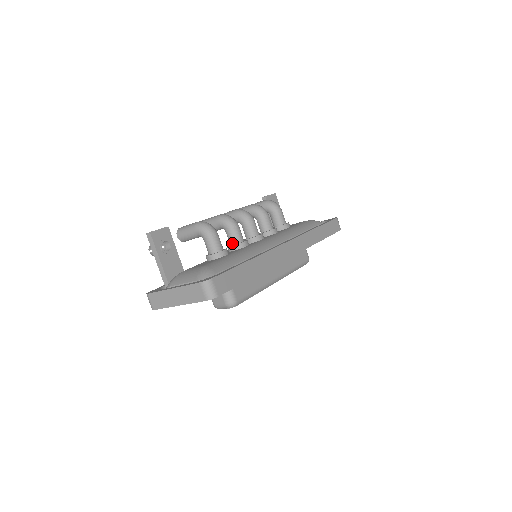
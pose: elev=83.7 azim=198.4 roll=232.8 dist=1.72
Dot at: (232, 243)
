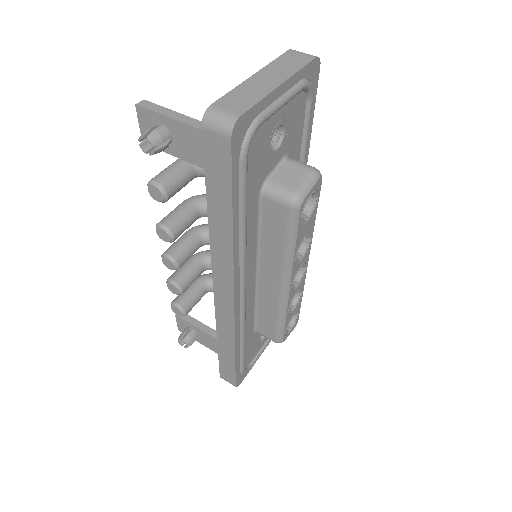
Dot at: occluded
